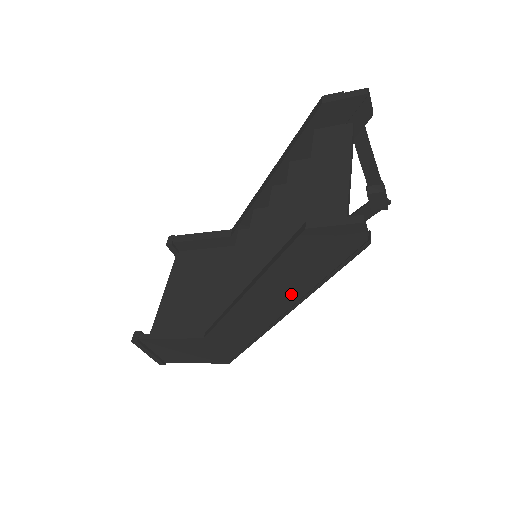
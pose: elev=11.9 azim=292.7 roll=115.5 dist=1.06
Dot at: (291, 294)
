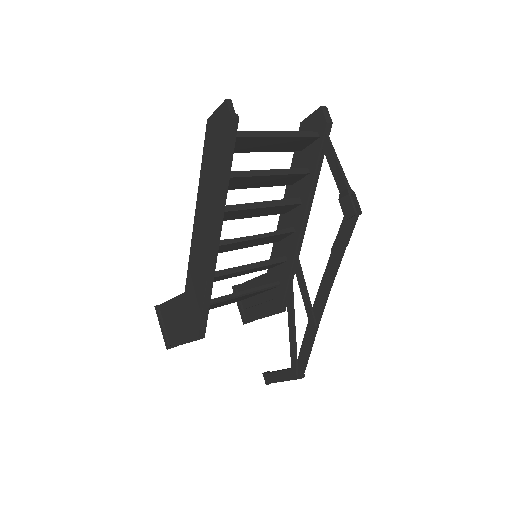
Dot at: (213, 201)
